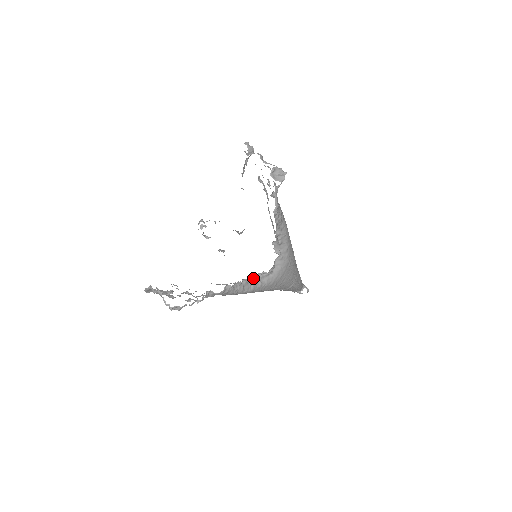
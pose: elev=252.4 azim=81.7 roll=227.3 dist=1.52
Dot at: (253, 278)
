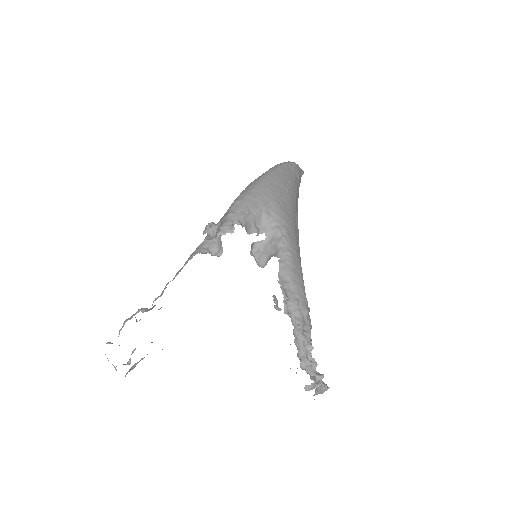
Dot at: occluded
